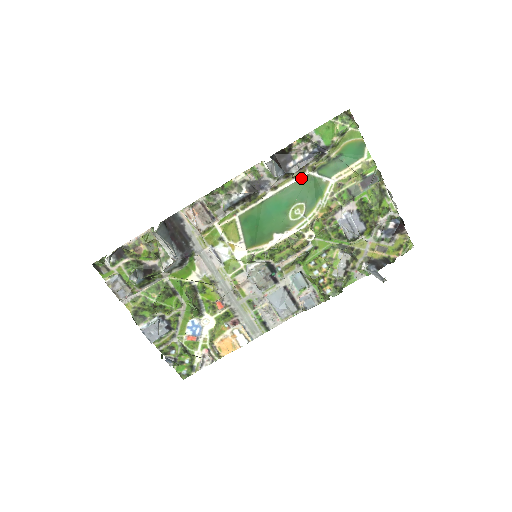
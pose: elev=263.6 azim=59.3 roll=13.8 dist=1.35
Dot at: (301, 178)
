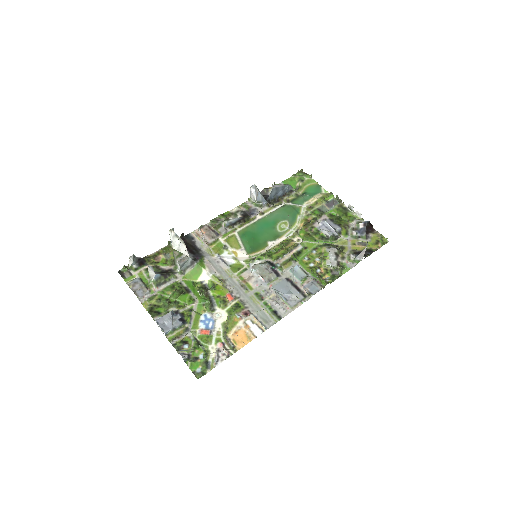
Dot at: (280, 207)
